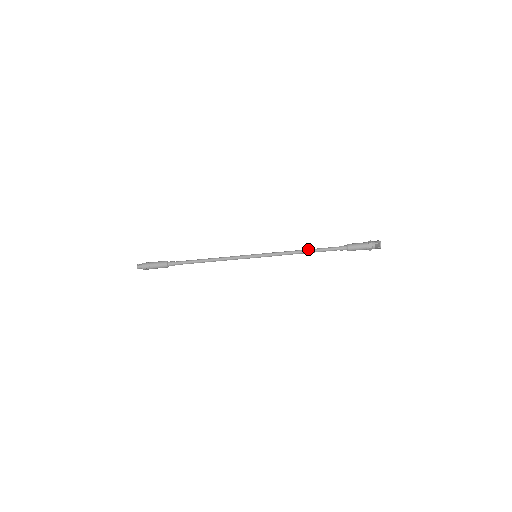
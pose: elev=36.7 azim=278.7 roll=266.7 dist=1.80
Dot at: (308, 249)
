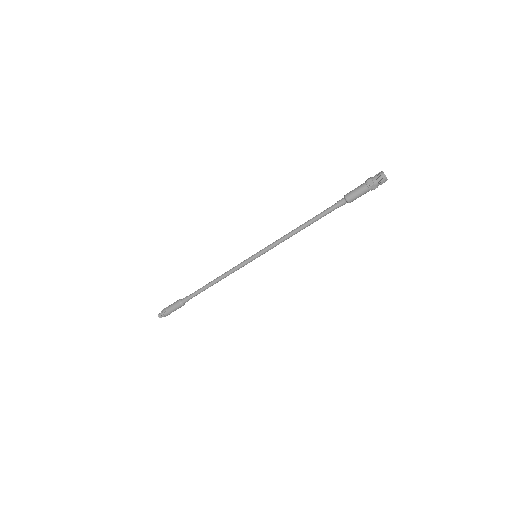
Dot at: (304, 224)
